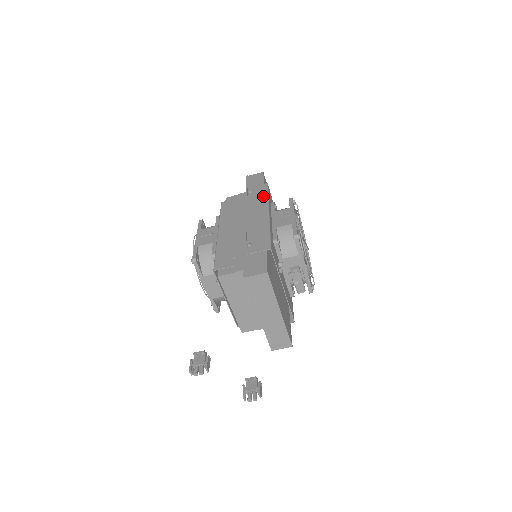
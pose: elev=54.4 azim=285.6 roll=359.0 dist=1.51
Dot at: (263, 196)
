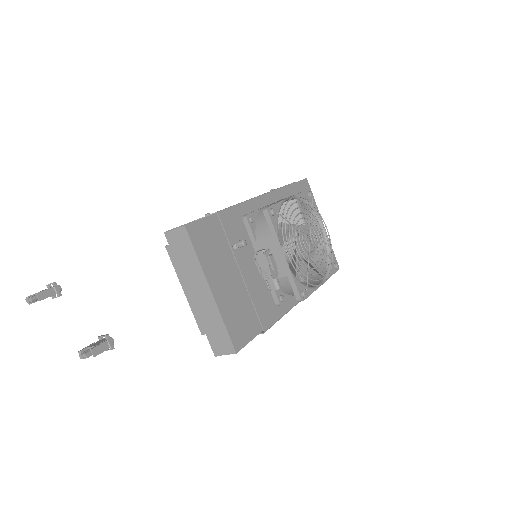
Dot at: occluded
